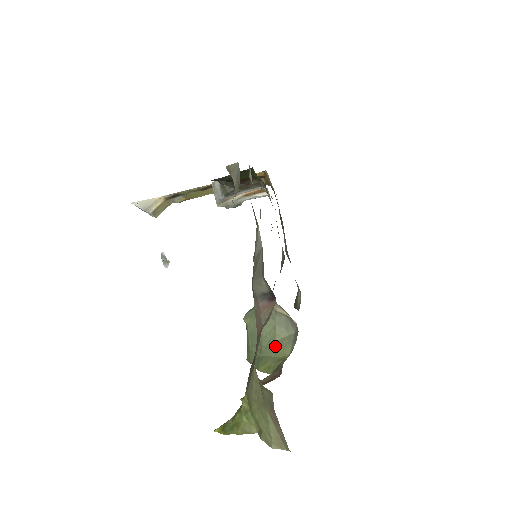
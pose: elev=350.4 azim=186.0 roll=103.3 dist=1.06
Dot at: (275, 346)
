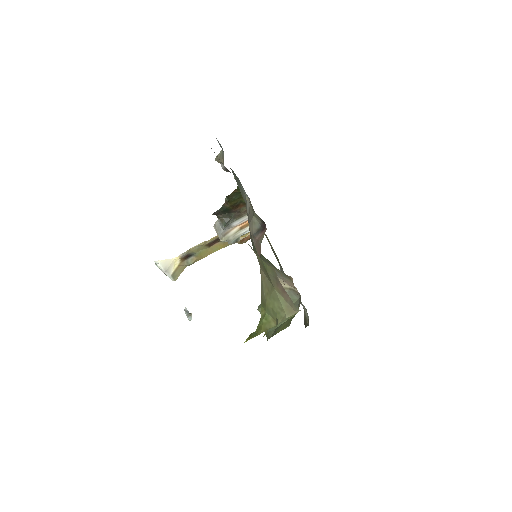
Dot at: occluded
